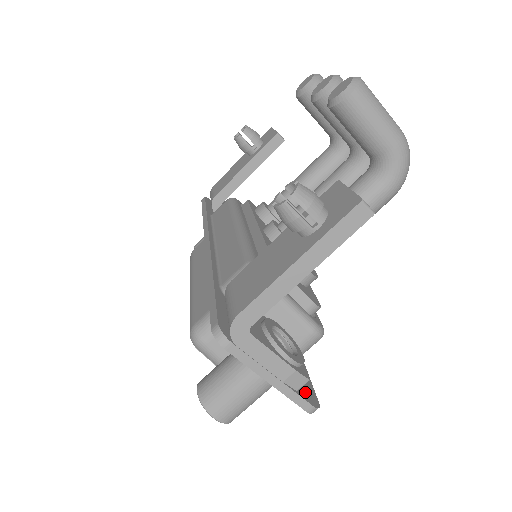
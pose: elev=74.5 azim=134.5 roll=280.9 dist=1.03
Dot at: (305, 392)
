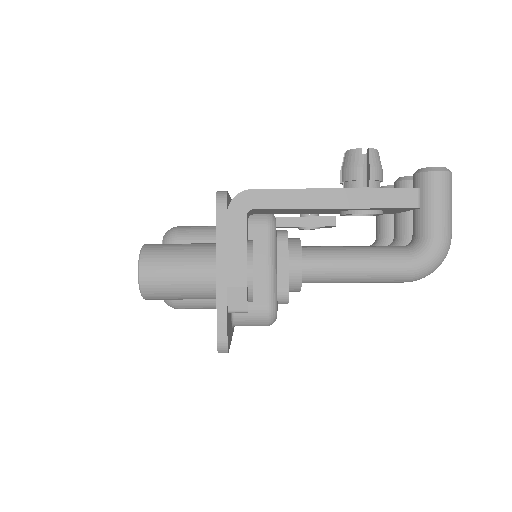
Dot at: (228, 328)
